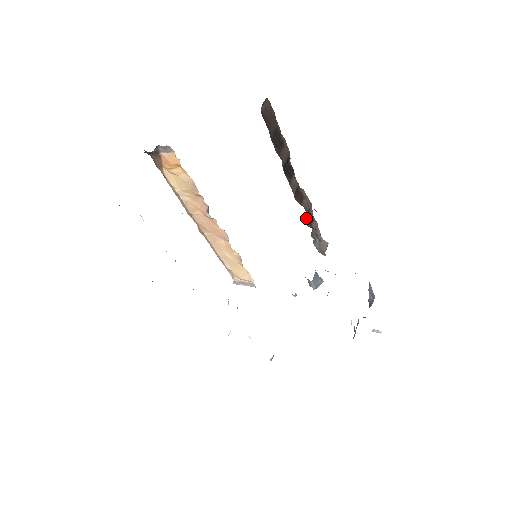
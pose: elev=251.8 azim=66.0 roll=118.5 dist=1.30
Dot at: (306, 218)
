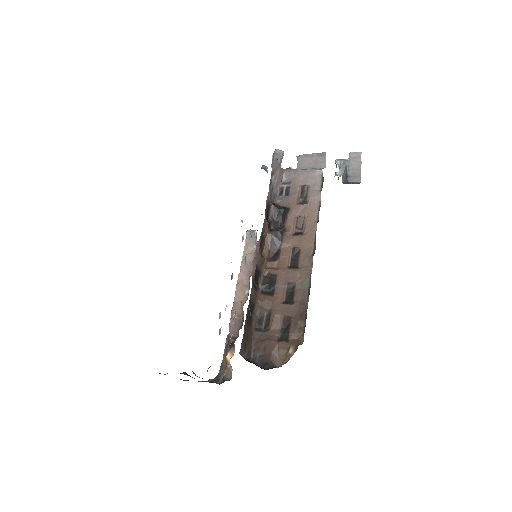
Dot at: (267, 217)
